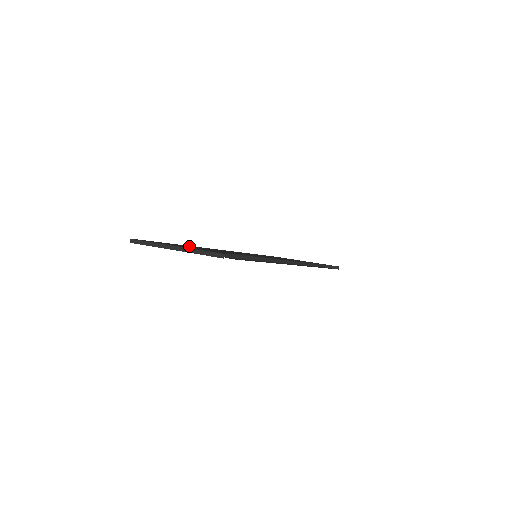
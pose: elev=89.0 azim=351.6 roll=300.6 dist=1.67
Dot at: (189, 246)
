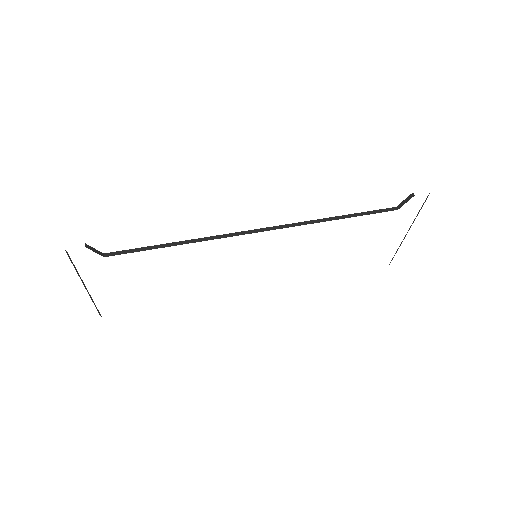
Dot at: occluded
